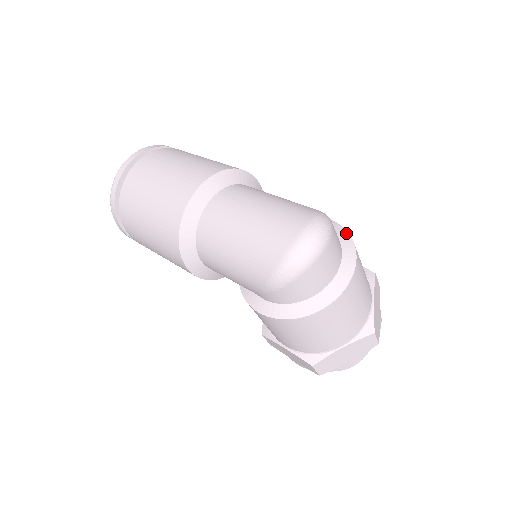
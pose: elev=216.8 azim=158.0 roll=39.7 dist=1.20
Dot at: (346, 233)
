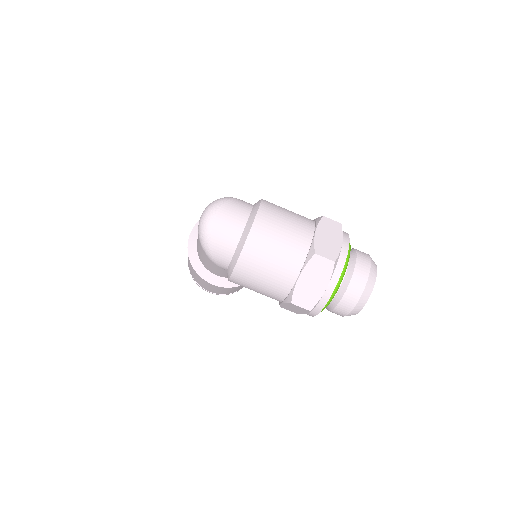
Dot at: occluded
